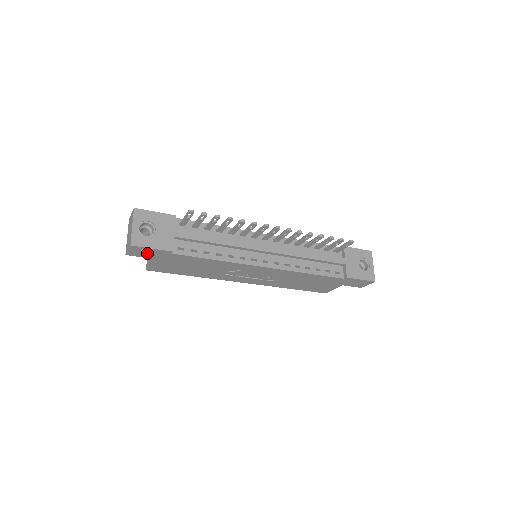
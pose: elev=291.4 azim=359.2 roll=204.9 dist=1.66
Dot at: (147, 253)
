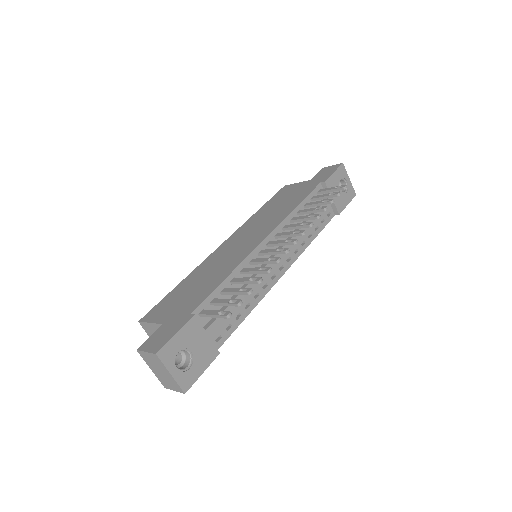
Dot at: occluded
